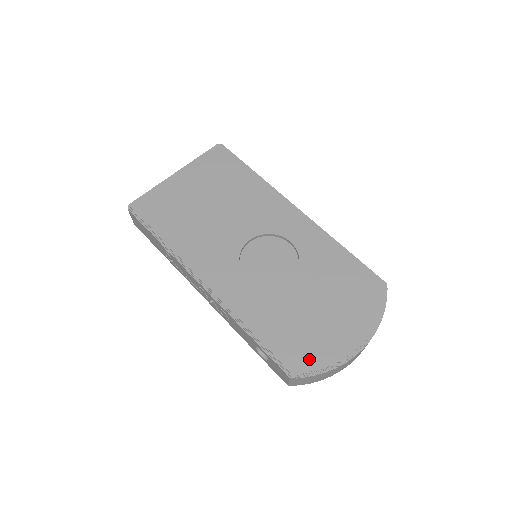
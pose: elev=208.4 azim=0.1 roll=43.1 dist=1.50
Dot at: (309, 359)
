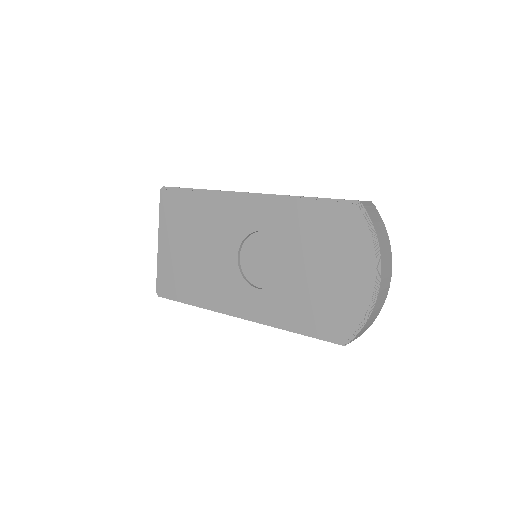
Dot at: (345, 322)
